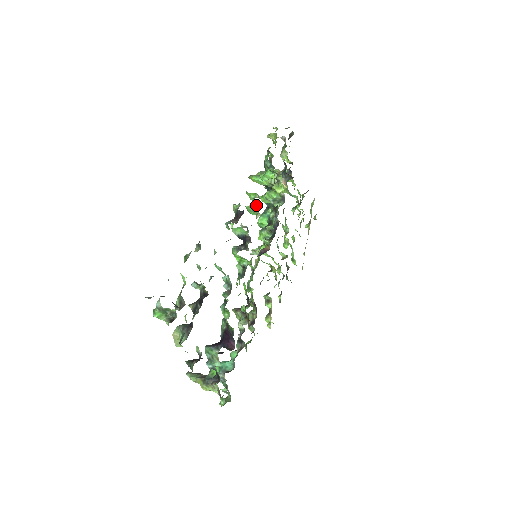
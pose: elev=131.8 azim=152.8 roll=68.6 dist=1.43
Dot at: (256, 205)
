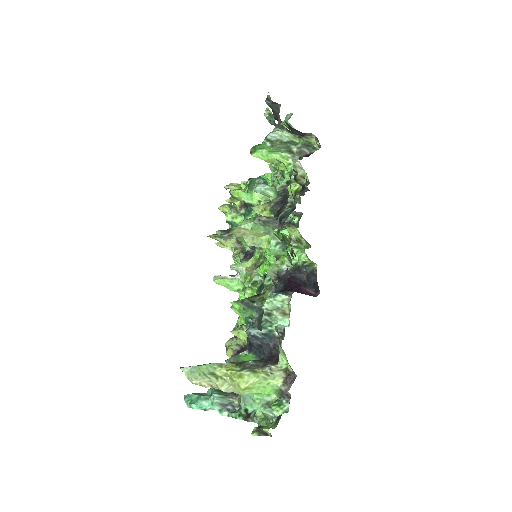
Dot at: occluded
